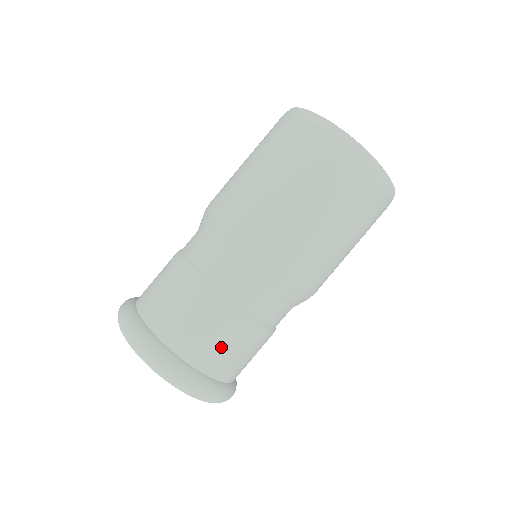
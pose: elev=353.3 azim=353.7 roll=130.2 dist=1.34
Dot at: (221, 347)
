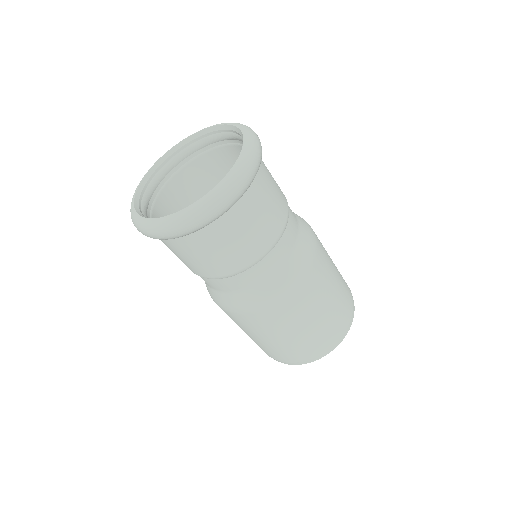
Dot at: (271, 194)
